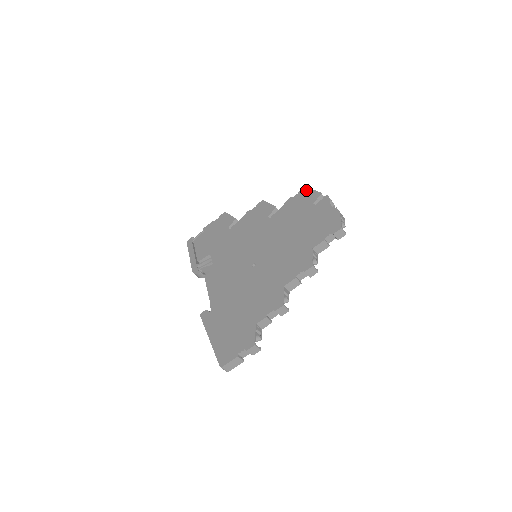
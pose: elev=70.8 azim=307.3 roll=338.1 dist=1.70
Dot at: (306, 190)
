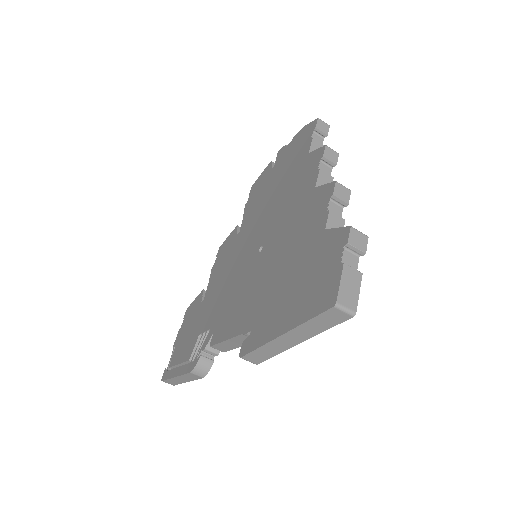
Dot at: (255, 183)
